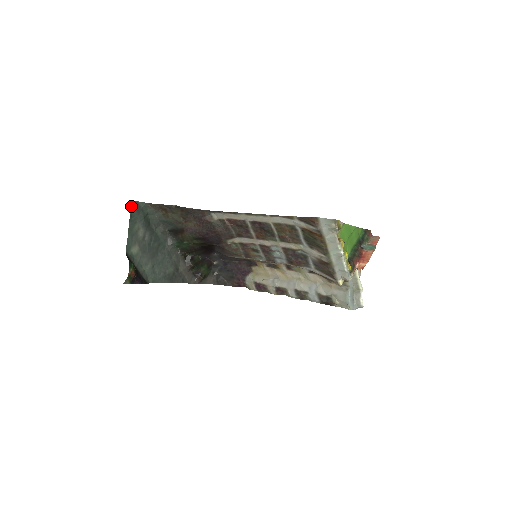
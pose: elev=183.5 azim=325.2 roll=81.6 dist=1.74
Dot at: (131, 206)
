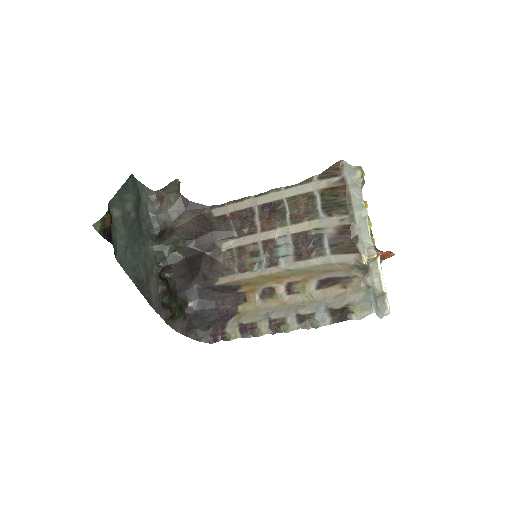
Dot at: (129, 177)
